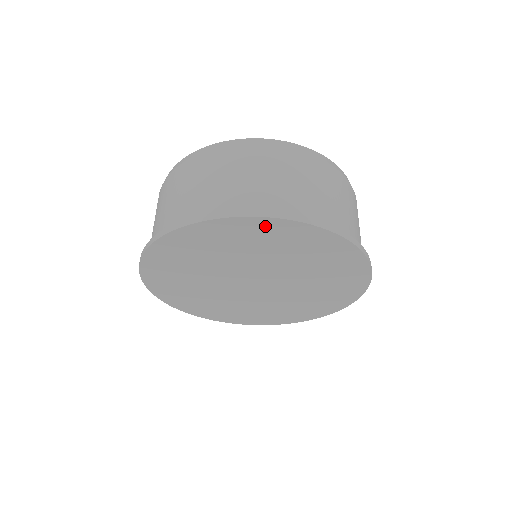
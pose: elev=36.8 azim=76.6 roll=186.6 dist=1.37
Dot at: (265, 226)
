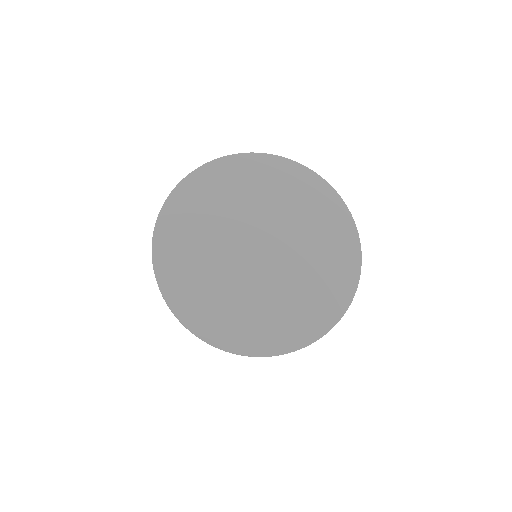
Dot at: (302, 176)
